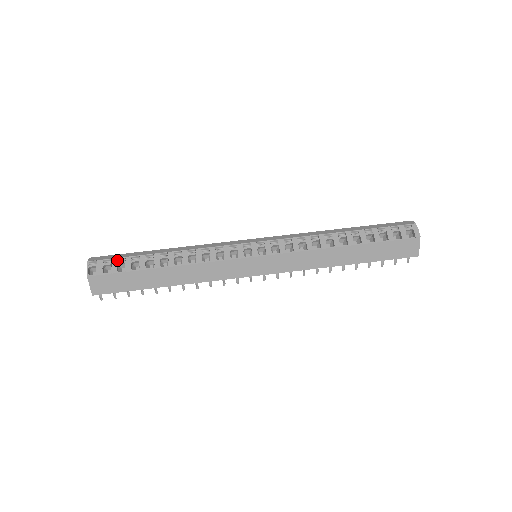
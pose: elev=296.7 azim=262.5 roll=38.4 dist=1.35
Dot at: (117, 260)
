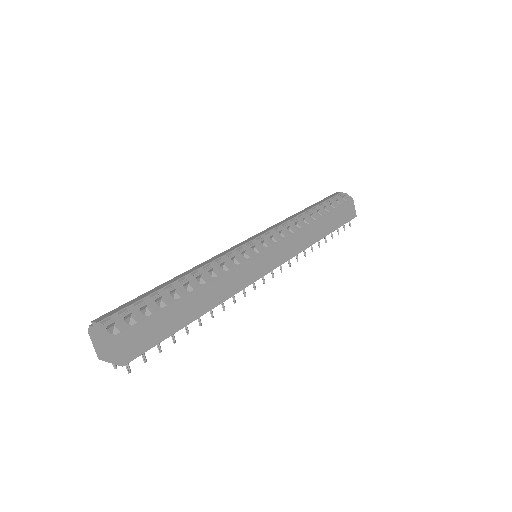
Dot at: (134, 306)
